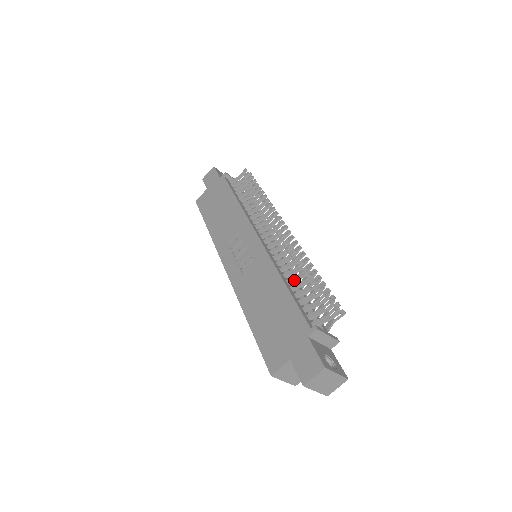
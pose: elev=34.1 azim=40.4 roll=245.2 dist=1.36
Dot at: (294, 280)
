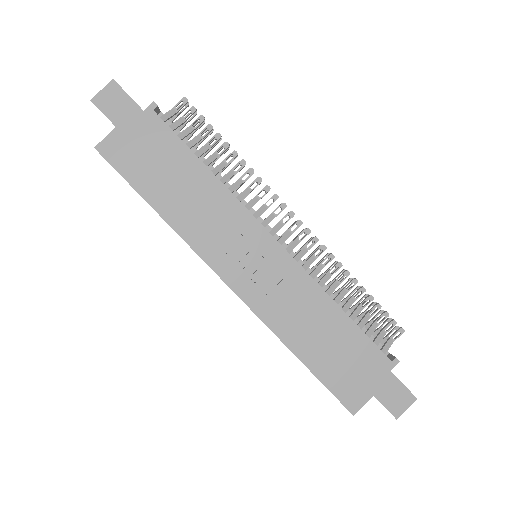
Dot at: occluded
